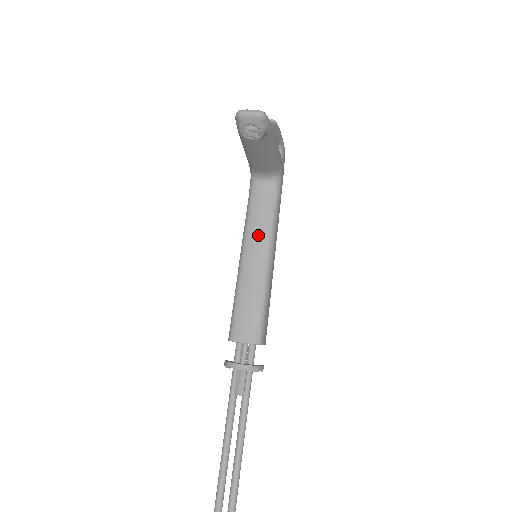
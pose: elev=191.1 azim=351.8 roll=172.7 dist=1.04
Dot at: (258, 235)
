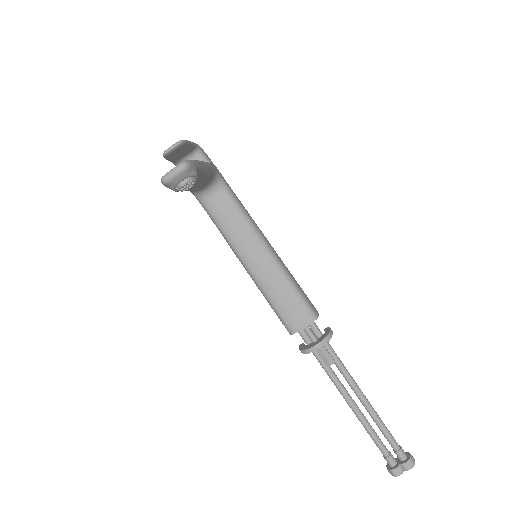
Dot at: (244, 239)
